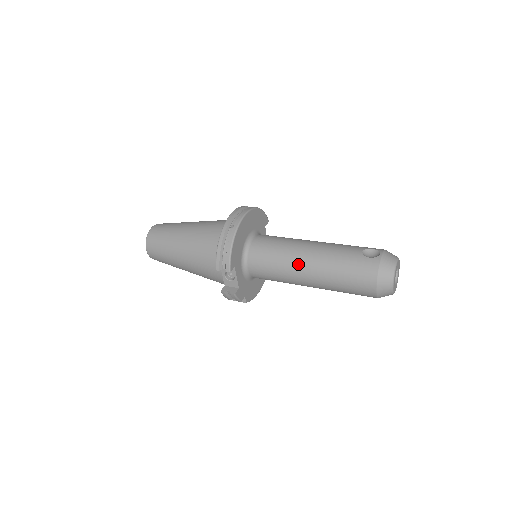
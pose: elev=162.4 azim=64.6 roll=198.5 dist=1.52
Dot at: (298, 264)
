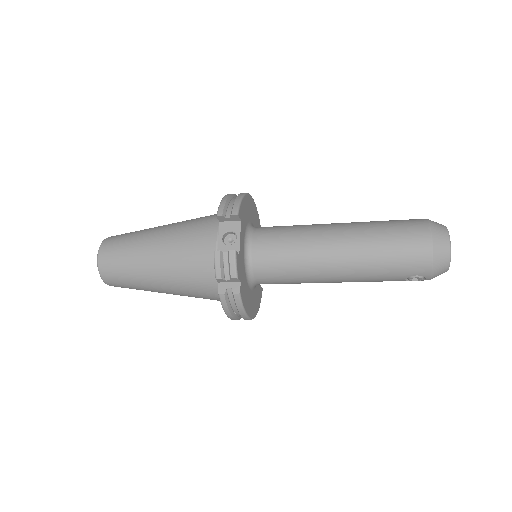
Dot at: (323, 229)
